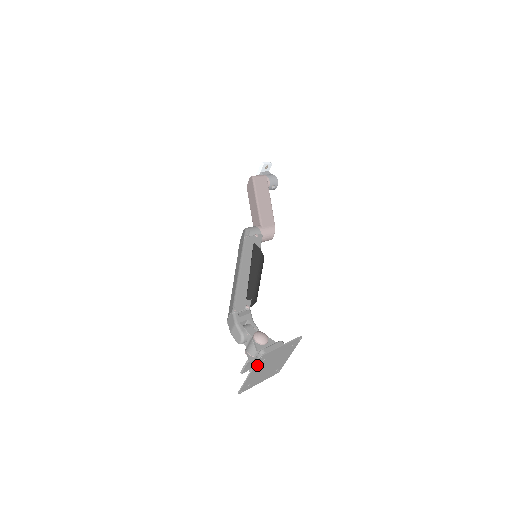
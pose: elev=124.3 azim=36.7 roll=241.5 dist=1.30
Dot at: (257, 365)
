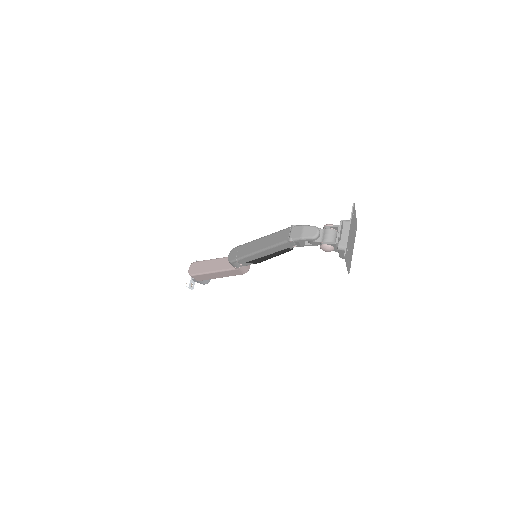
Dot at: (352, 217)
